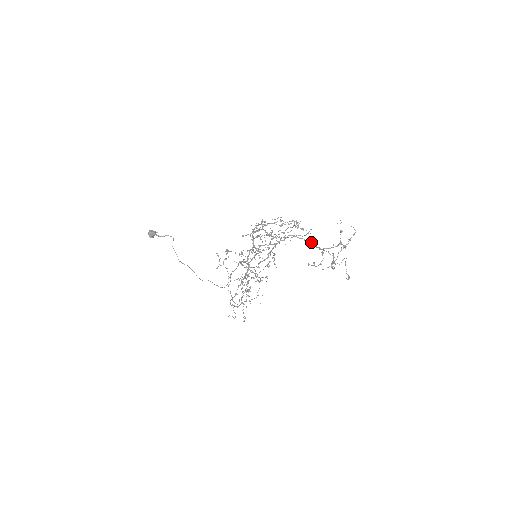
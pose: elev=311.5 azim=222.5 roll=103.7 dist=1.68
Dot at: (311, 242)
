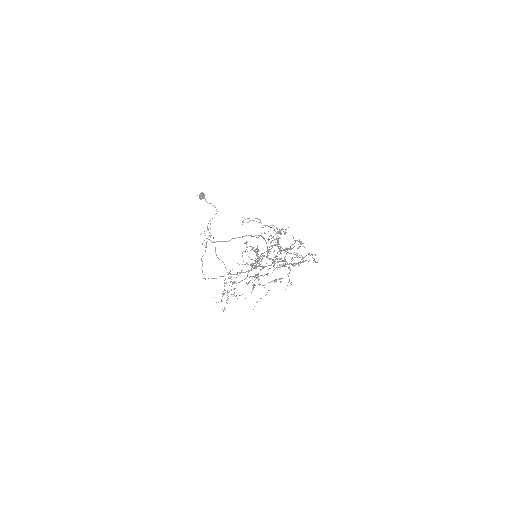
Dot at: (267, 247)
